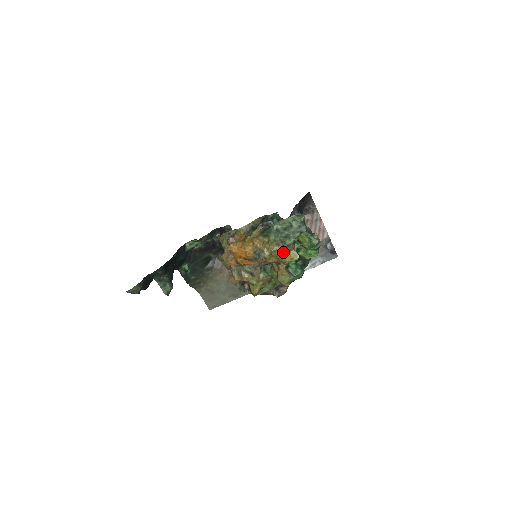
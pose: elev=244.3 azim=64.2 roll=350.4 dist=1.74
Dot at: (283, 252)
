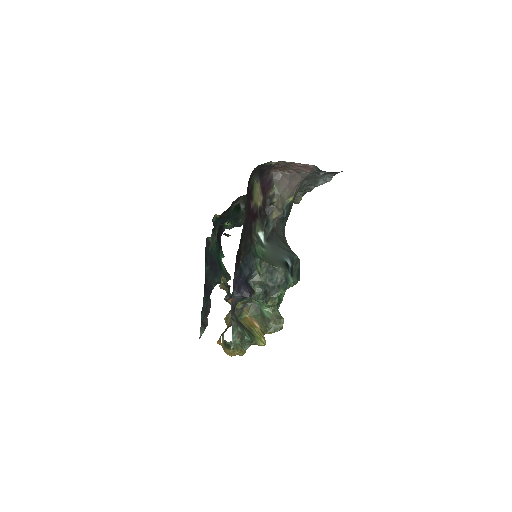
Dot at: occluded
